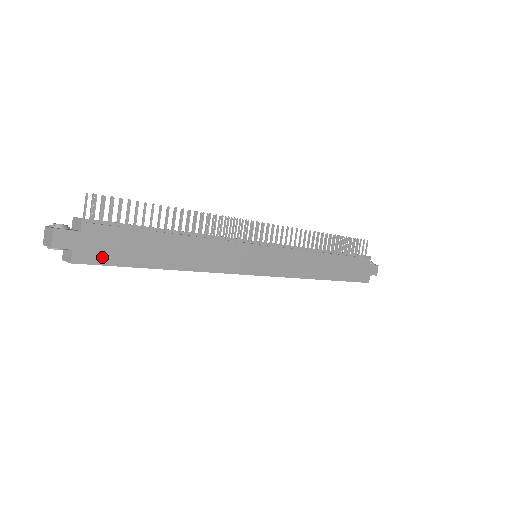
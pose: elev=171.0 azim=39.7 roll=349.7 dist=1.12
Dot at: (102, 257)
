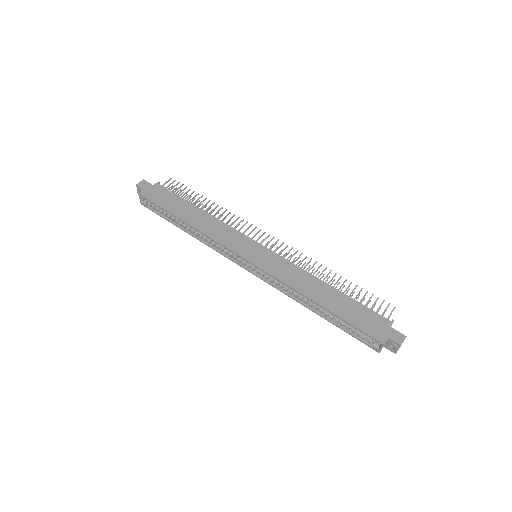
Dot at: (154, 198)
